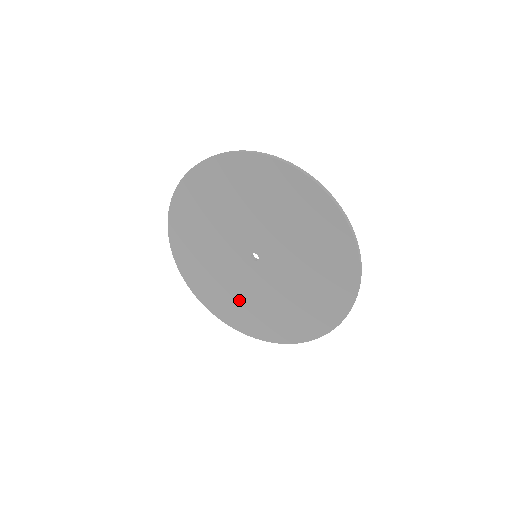
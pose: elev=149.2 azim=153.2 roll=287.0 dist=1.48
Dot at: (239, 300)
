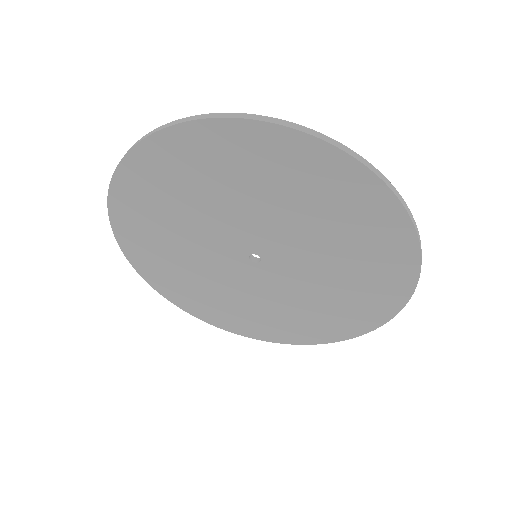
Dot at: (231, 303)
